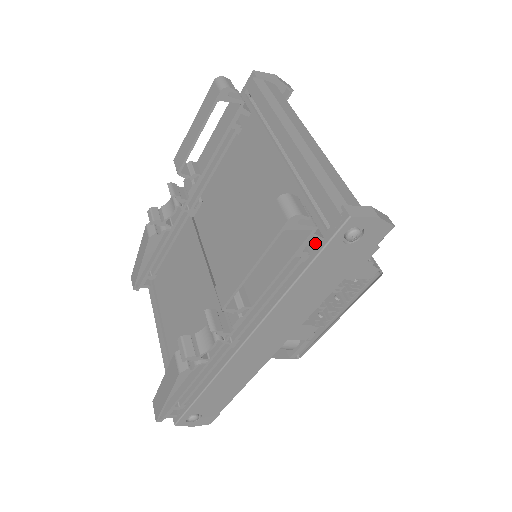
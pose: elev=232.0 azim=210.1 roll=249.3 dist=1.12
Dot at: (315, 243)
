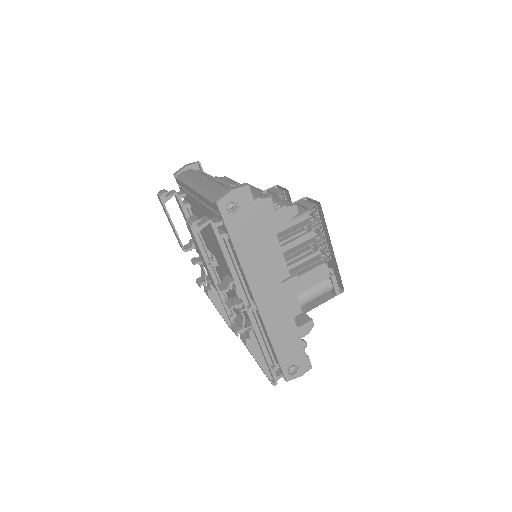
Dot at: (223, 226)
